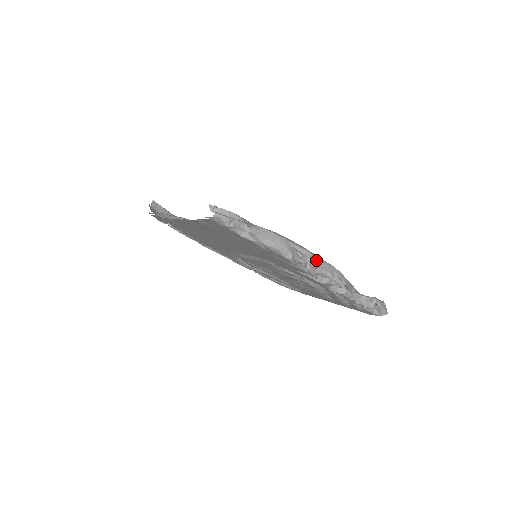
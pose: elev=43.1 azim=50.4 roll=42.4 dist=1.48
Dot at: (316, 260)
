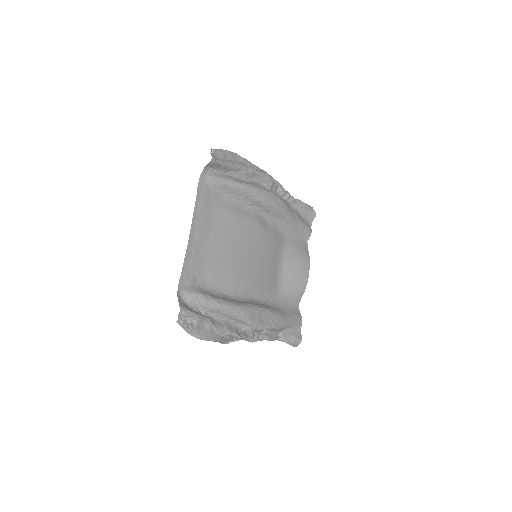
Dot at: (255, 330)
